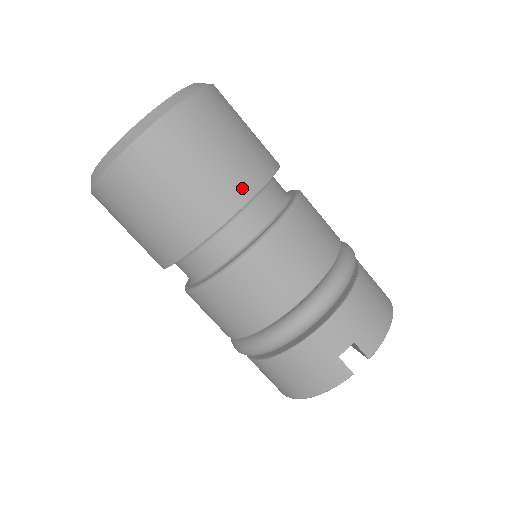
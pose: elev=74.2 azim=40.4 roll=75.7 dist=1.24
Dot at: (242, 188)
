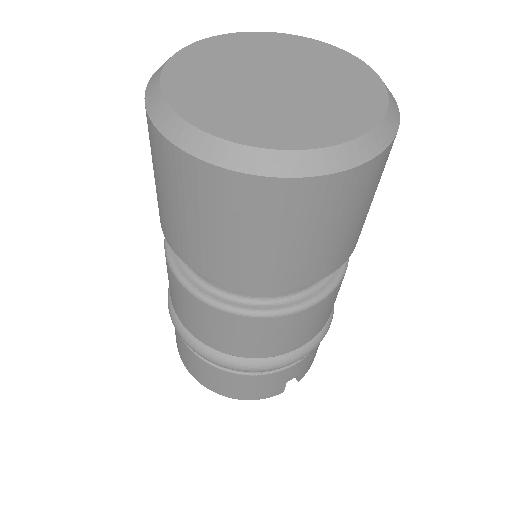
Dot at: (352, 247)
